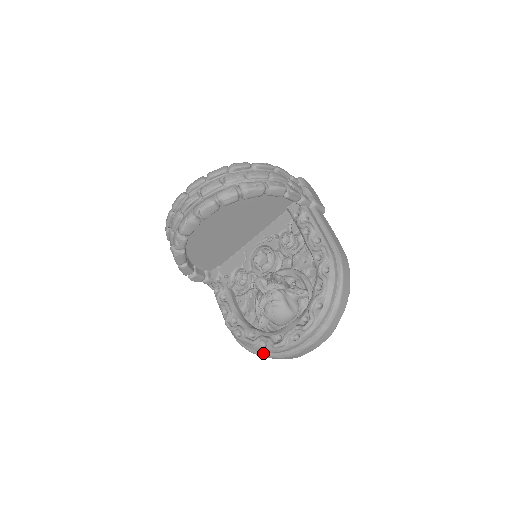
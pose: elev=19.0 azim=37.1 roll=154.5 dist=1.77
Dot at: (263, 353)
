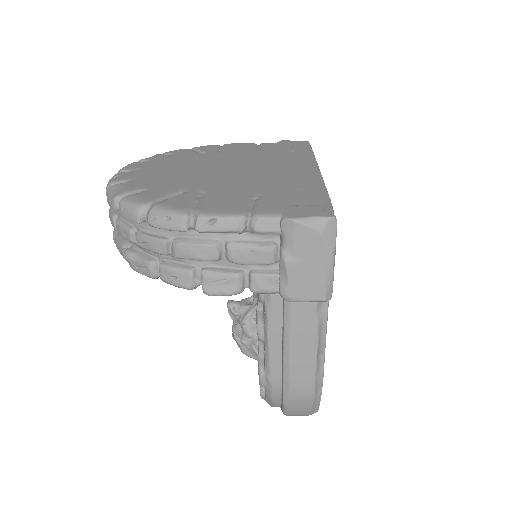
Dot at: occluded
